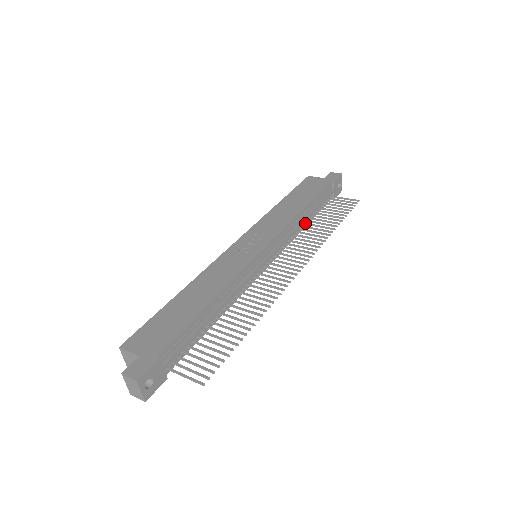
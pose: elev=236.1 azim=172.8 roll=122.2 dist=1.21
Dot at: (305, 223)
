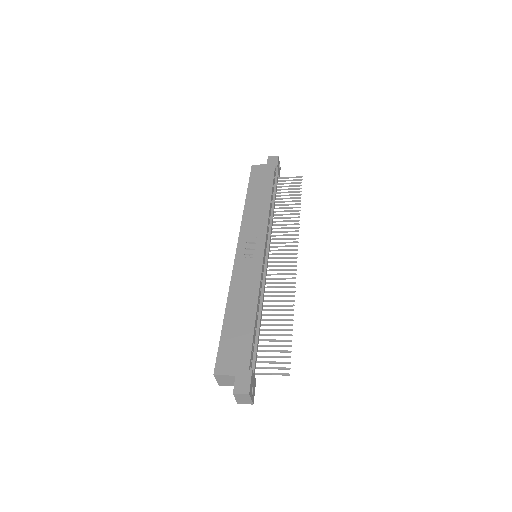
Dot at: occluded
